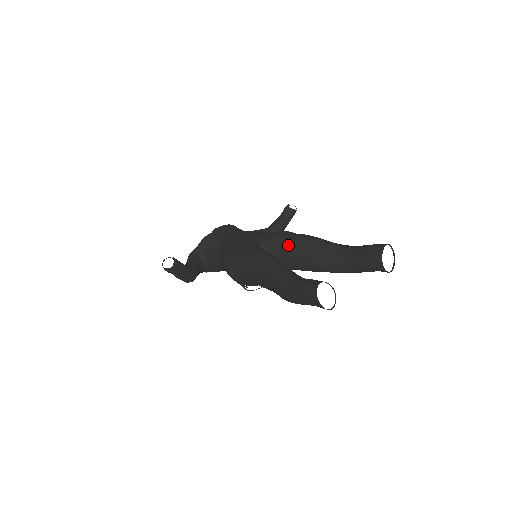
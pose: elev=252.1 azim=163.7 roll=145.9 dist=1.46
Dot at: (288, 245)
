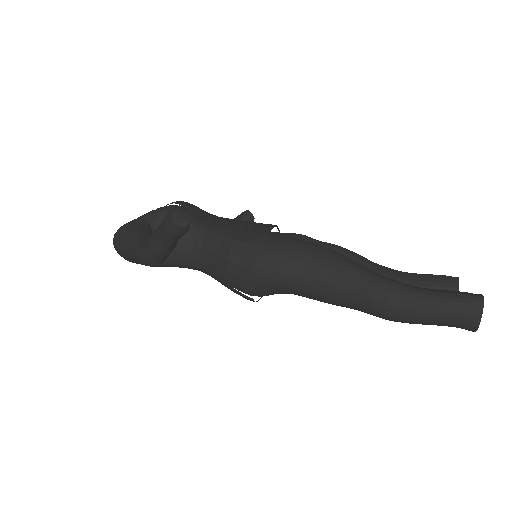
Dot at: occluded
